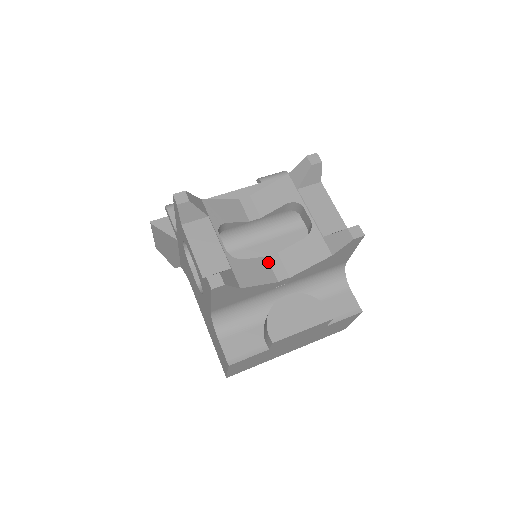
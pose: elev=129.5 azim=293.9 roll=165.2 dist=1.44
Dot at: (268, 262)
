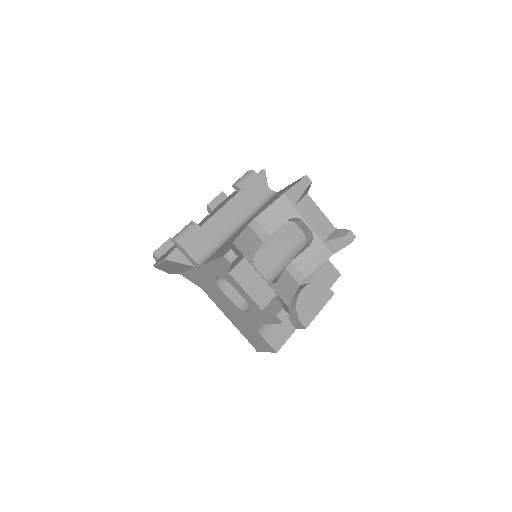
Dot at: (288, 272)
